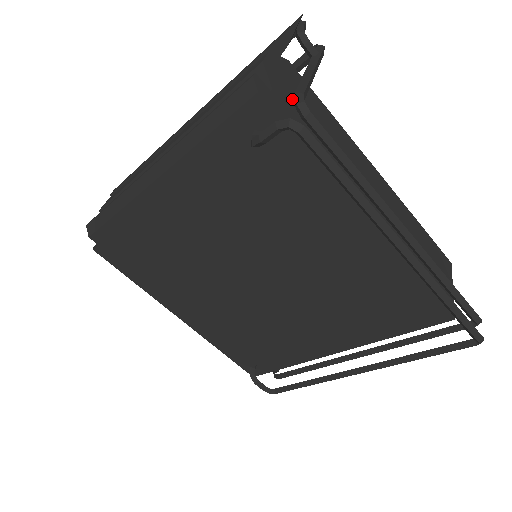
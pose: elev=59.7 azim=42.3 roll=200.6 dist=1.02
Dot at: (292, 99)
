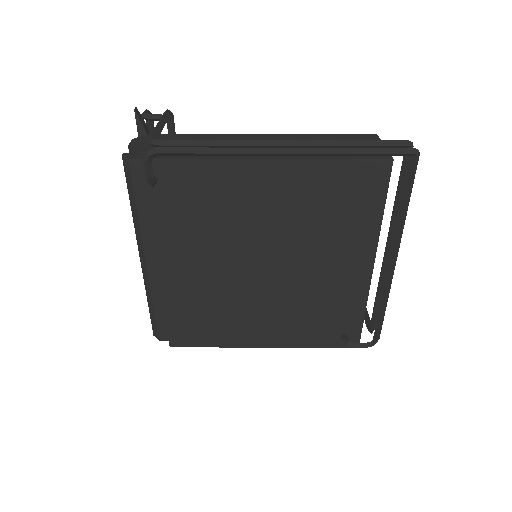
Dot at: occluded
